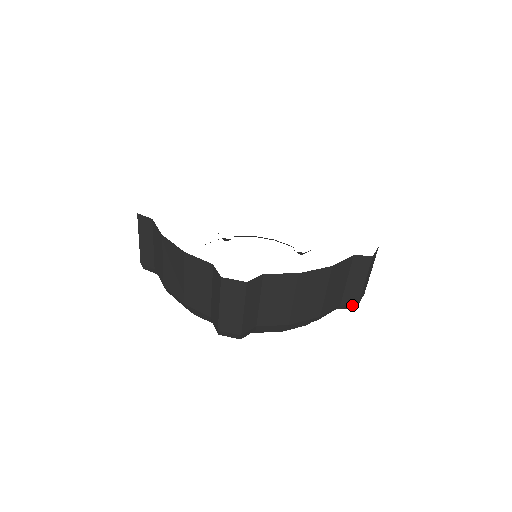
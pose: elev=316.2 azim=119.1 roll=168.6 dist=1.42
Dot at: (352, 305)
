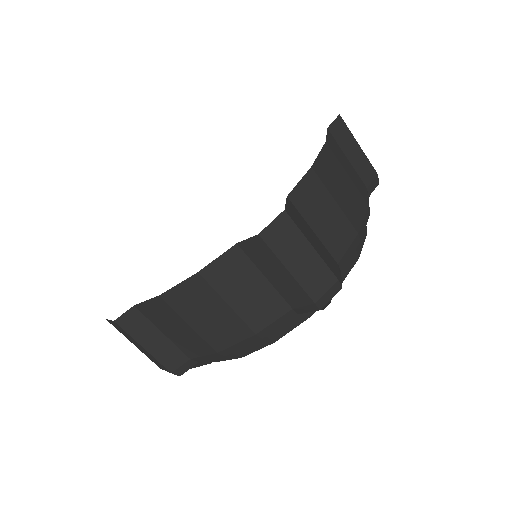
Dot at: (308, 306)
